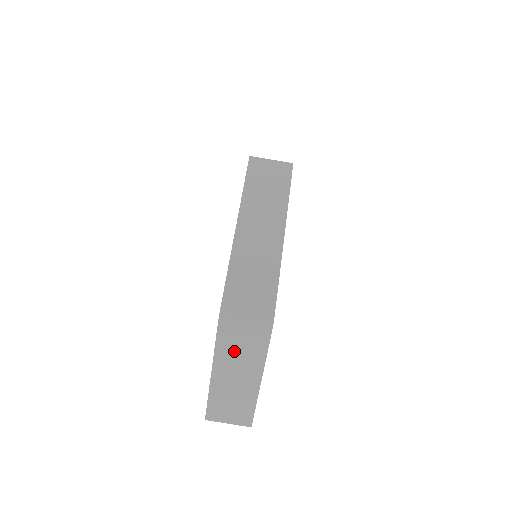
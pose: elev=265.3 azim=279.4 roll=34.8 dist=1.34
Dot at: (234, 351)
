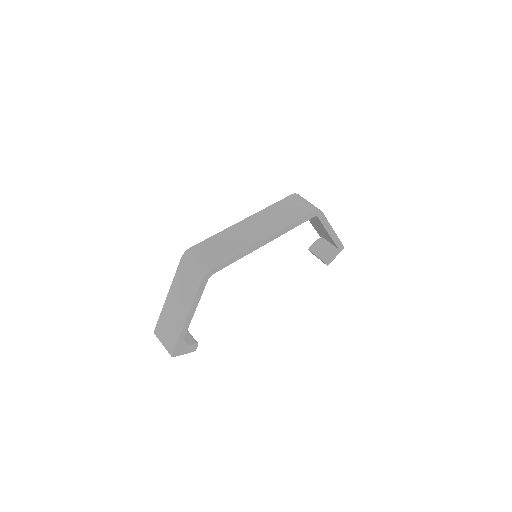
Dot at: (182, 283)
